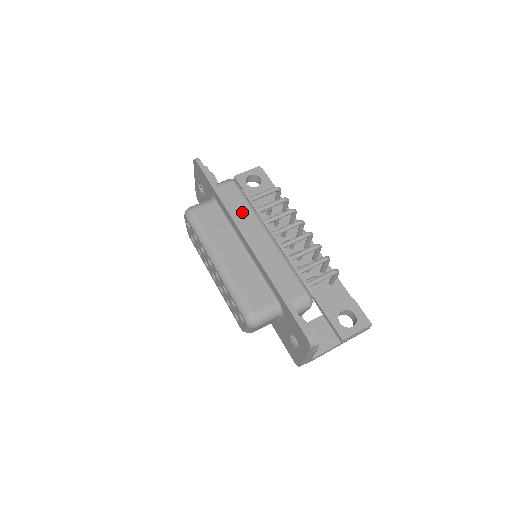
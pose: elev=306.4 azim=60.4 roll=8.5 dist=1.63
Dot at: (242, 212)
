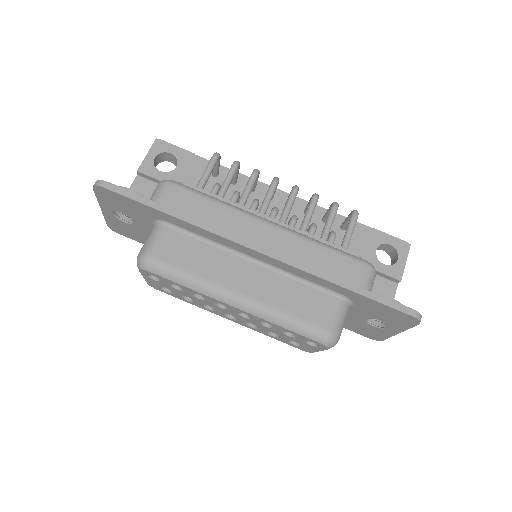
Dot at: (217, 217)
